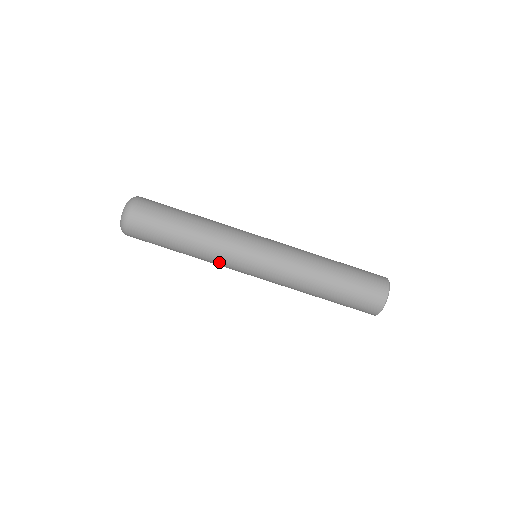
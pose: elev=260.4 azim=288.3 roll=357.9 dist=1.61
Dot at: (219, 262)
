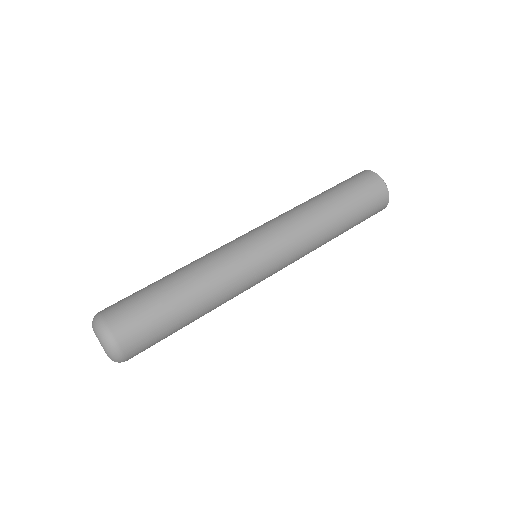
Dot at: (236, 292)
